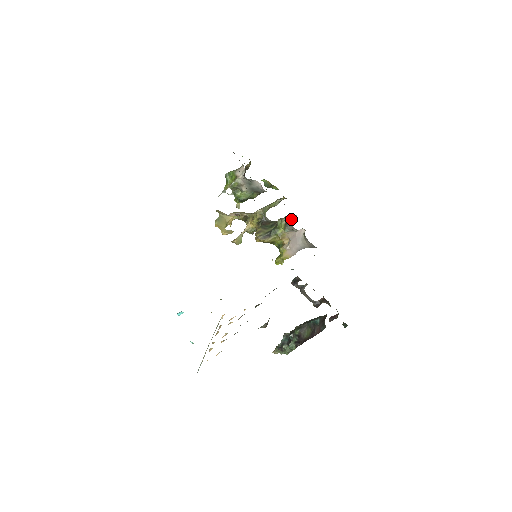
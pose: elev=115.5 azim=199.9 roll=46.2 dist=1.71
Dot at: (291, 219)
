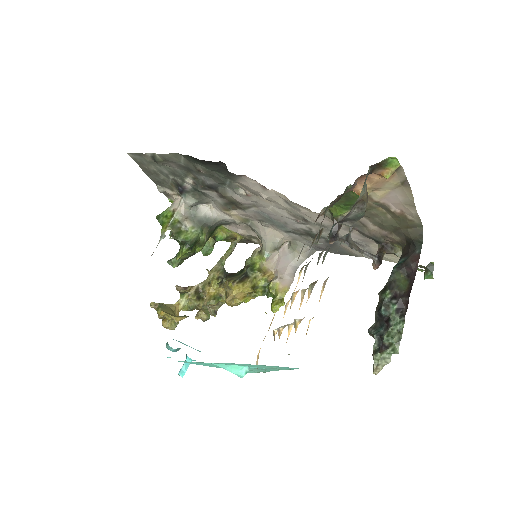
Dot at: occluded
